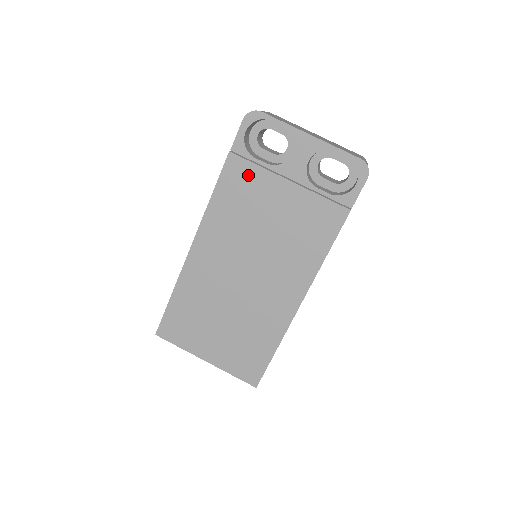
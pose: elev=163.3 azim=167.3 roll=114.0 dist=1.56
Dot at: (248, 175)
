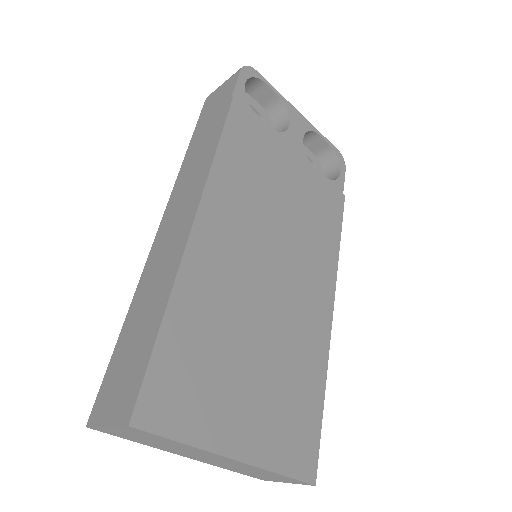
Dot at: (256, 131)
